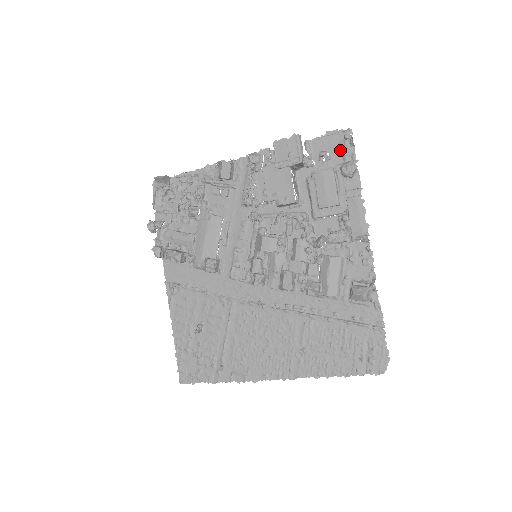
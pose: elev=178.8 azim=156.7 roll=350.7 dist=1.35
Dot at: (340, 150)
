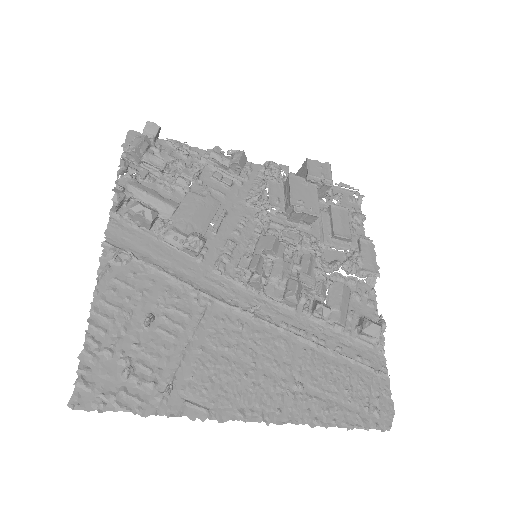
Dot at: (348, 202)
